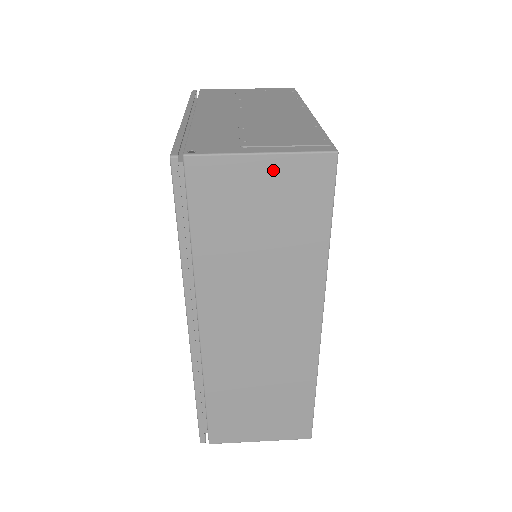
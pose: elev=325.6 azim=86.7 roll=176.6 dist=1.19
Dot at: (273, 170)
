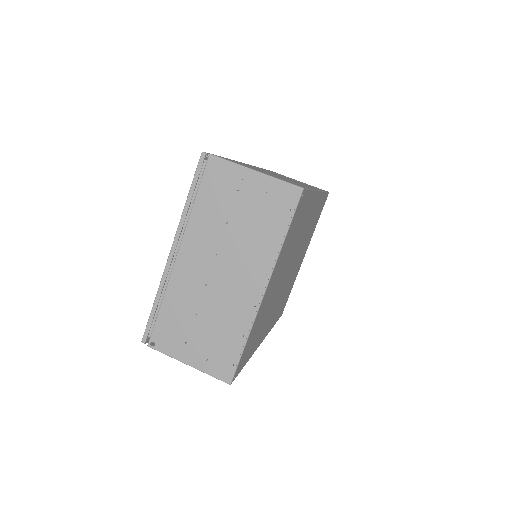
Dot at: occluded
